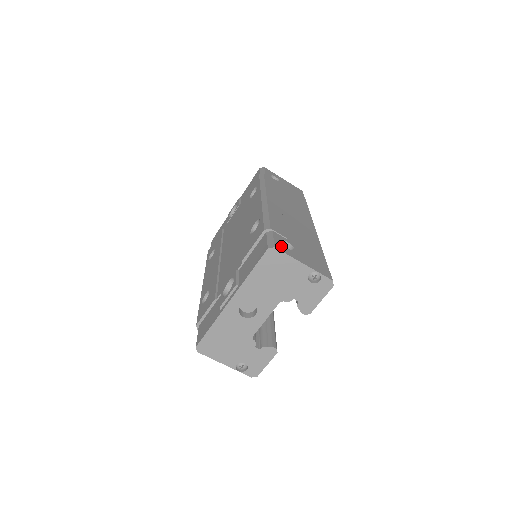
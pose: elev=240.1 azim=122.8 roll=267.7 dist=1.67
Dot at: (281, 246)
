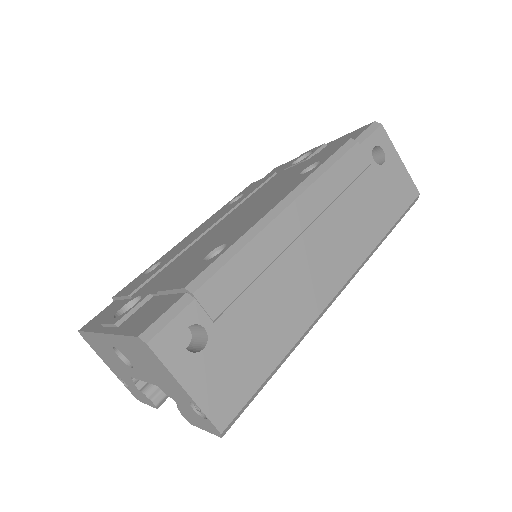
Dot at: (170, 341)
